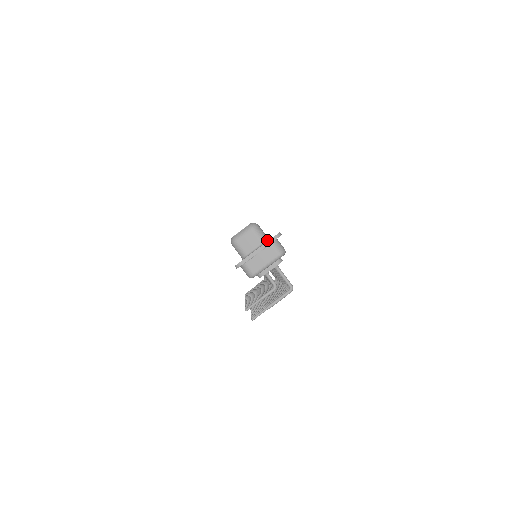
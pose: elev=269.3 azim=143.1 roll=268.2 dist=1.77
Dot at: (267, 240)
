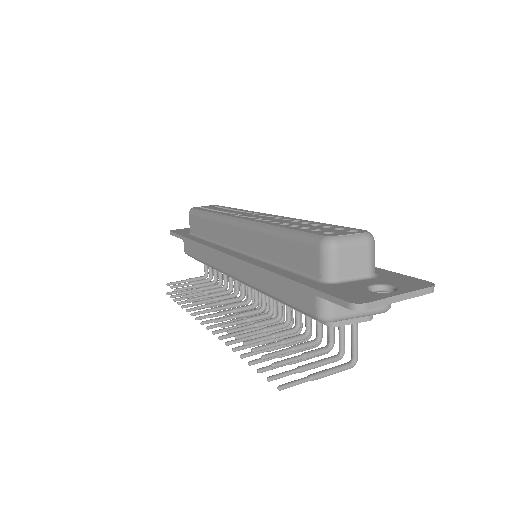
Dot at: (376, 273)
